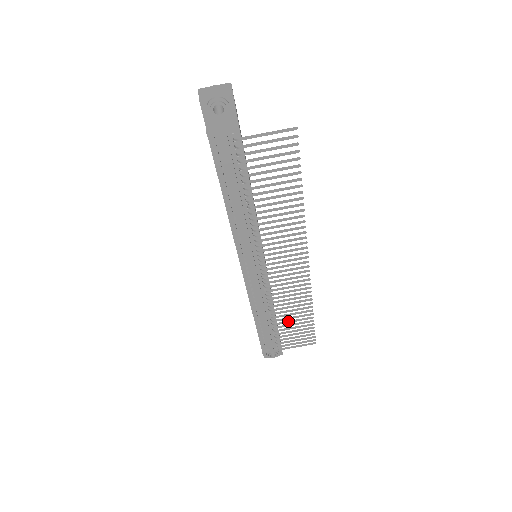
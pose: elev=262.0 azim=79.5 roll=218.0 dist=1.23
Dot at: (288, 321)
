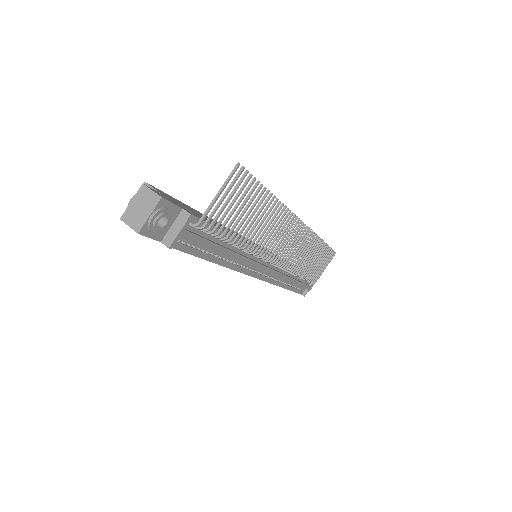
Dot at: (311, 265)
